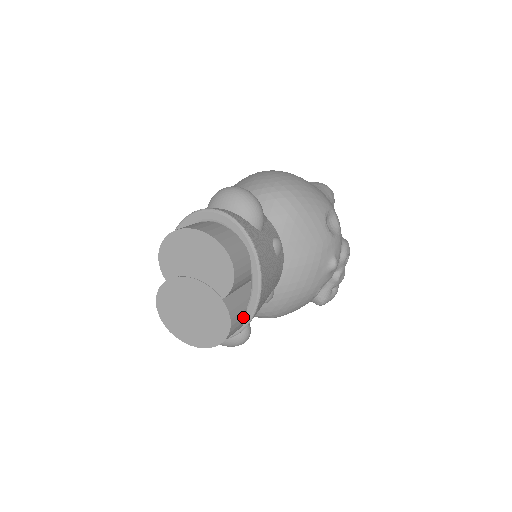
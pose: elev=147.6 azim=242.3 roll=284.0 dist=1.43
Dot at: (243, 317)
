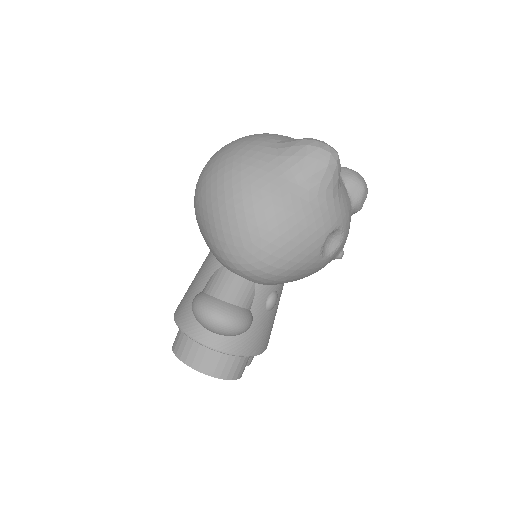
Dot at: occluded
